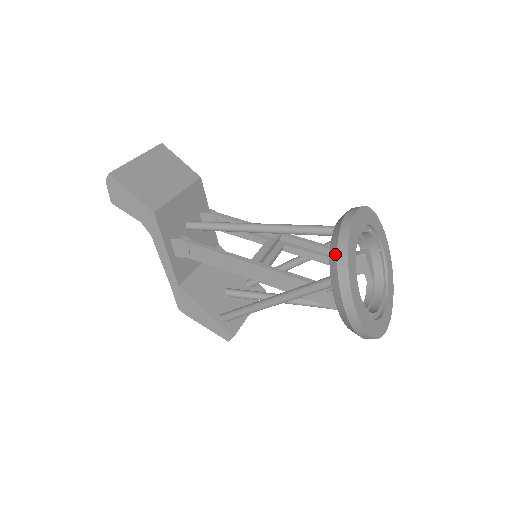
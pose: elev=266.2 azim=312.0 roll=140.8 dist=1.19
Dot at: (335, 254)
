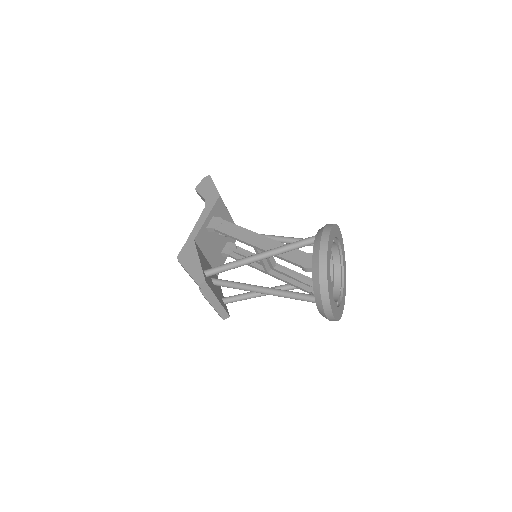
Dot at: occluded
